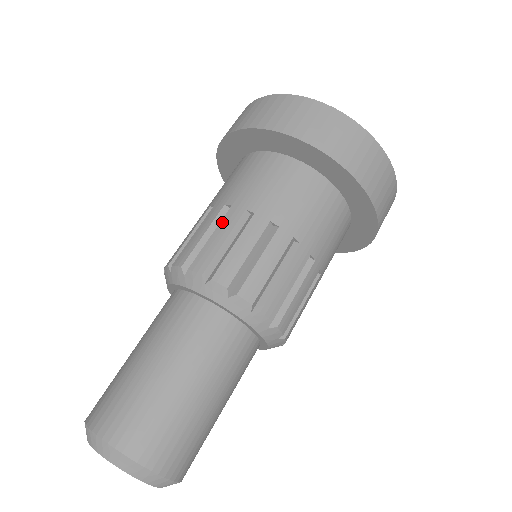
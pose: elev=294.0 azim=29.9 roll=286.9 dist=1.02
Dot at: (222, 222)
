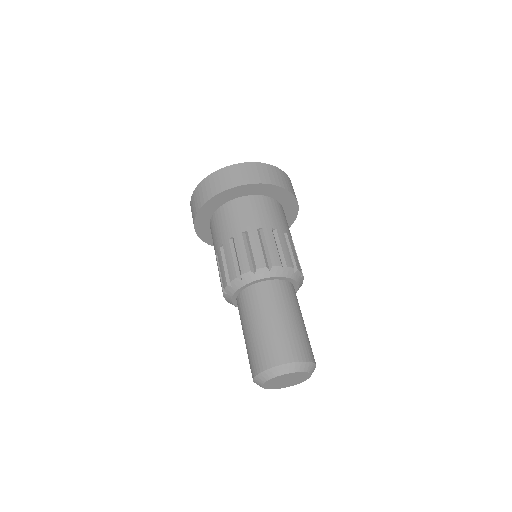
Dot at: (219, 262)
